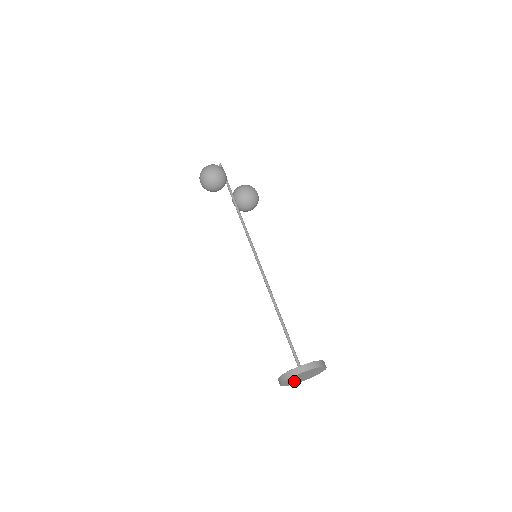
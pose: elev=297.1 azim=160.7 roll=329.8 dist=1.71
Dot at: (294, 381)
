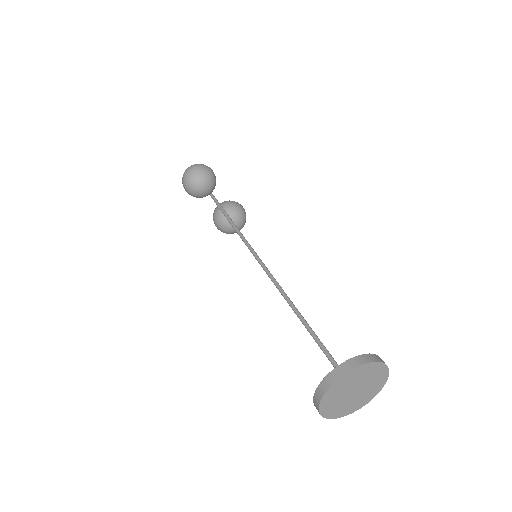
Dot at: (337, 401)
